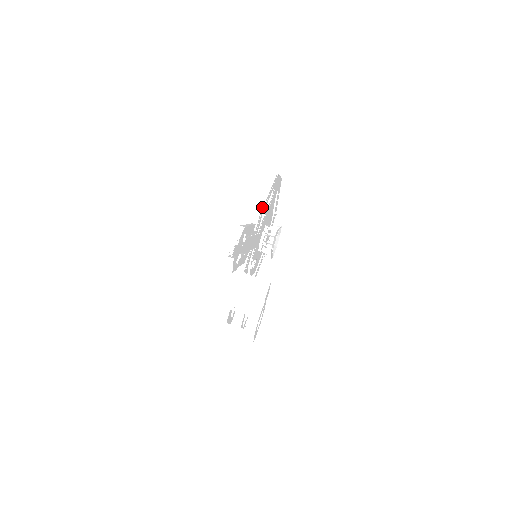
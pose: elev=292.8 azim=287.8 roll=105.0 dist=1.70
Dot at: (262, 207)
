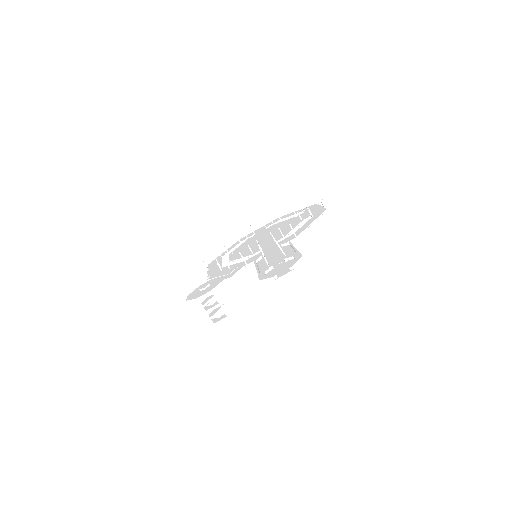
Dot at: (303, 231)
